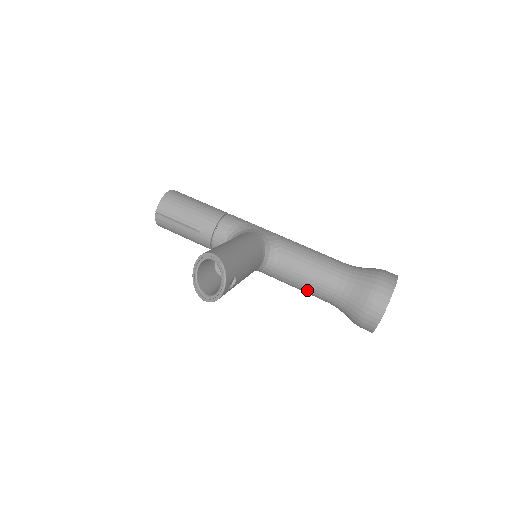
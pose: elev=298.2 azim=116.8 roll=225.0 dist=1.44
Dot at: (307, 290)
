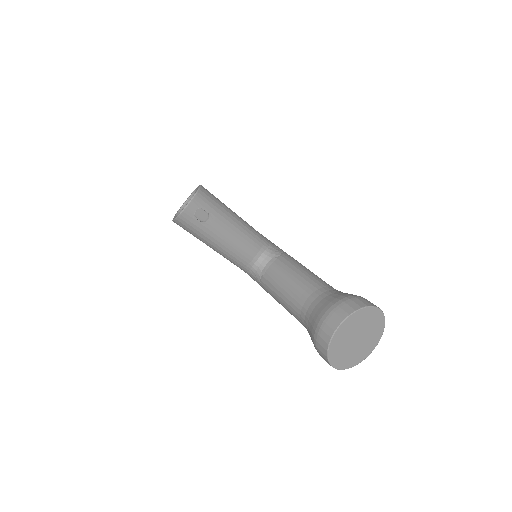
Dot at: (285, 299)
